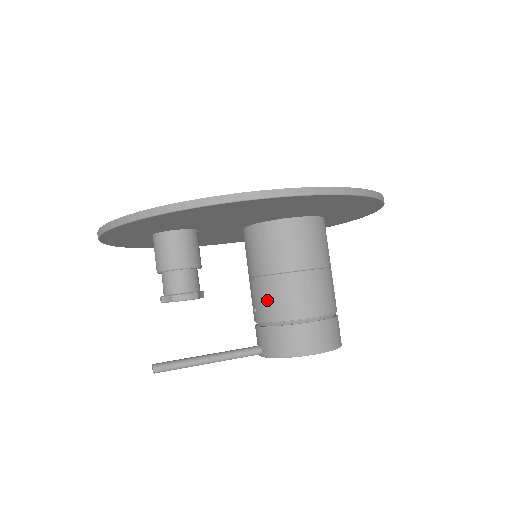
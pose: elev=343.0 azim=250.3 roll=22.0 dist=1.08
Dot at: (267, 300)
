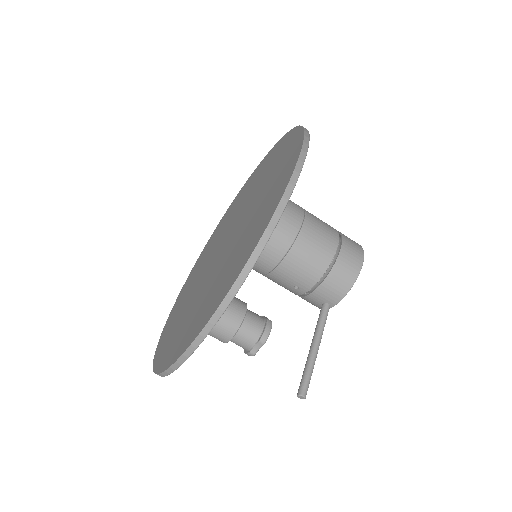
Dot at: (302, 271)
